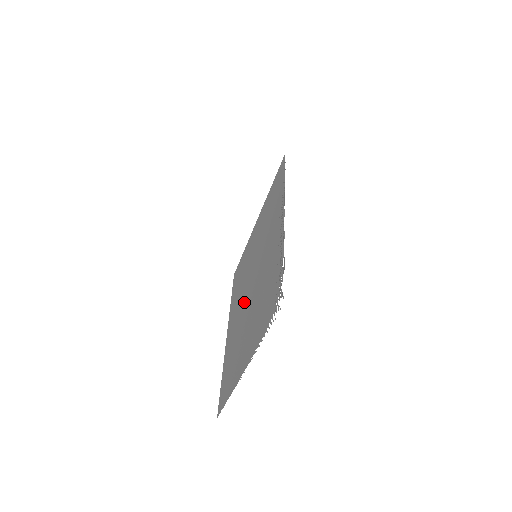
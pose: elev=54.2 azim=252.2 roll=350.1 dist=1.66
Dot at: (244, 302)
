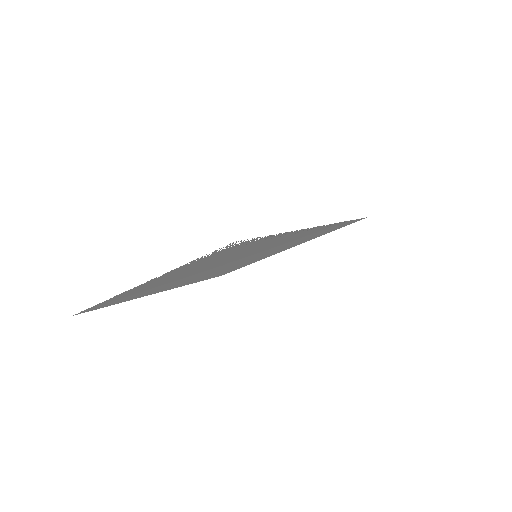
Dot at: (206, 272)
